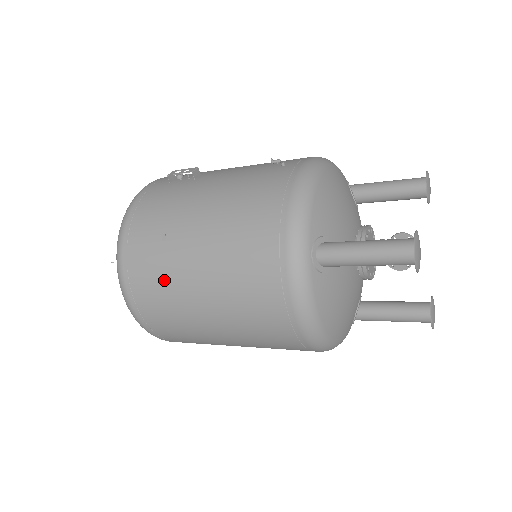
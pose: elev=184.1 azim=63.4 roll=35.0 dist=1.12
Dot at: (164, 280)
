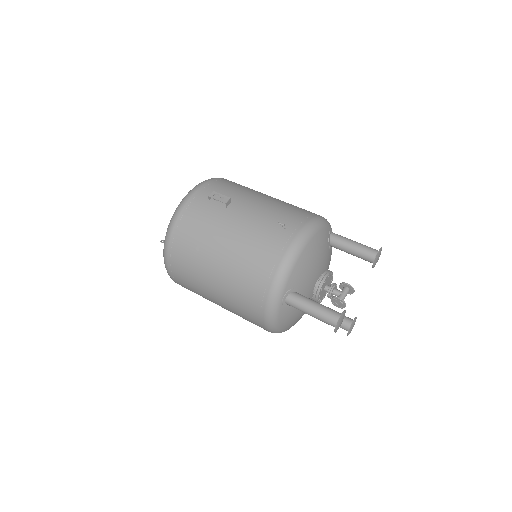
Dot at: (193, 272)
